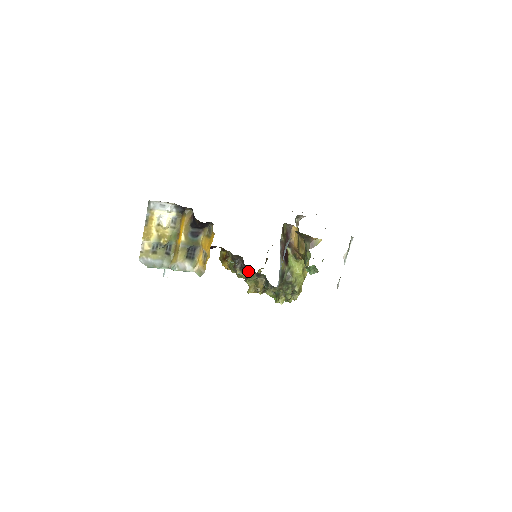
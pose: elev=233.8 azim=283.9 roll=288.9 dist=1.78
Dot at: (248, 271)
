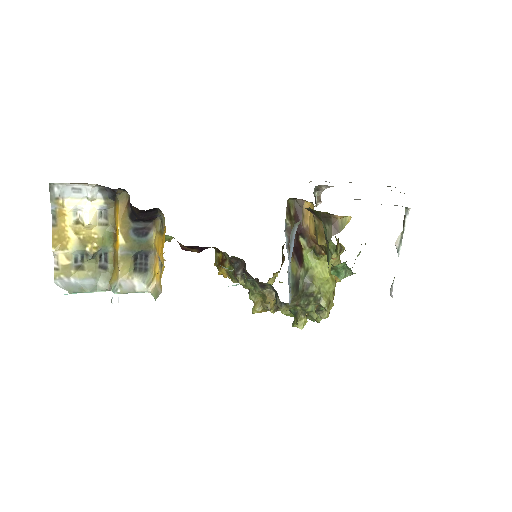
Dot at: (247, 280)
